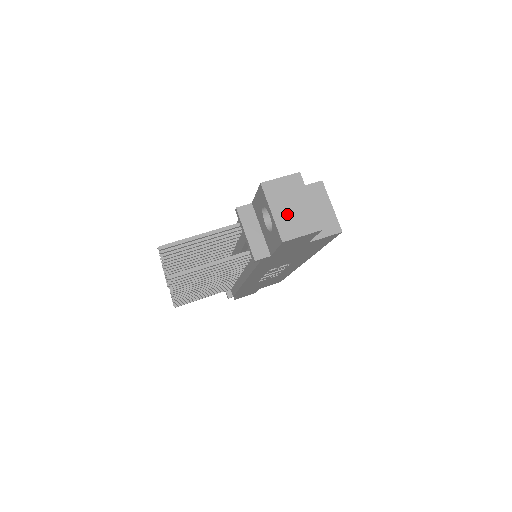
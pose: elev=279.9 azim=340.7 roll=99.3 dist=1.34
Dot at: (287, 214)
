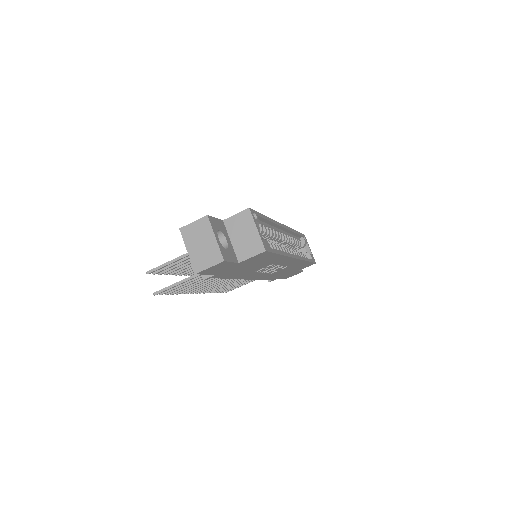
Dot at: (198, 251)
